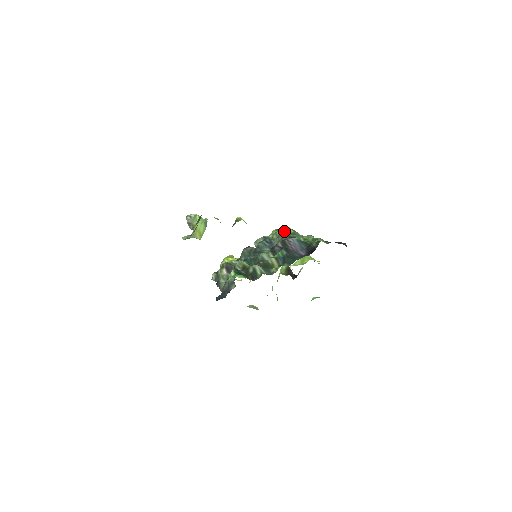
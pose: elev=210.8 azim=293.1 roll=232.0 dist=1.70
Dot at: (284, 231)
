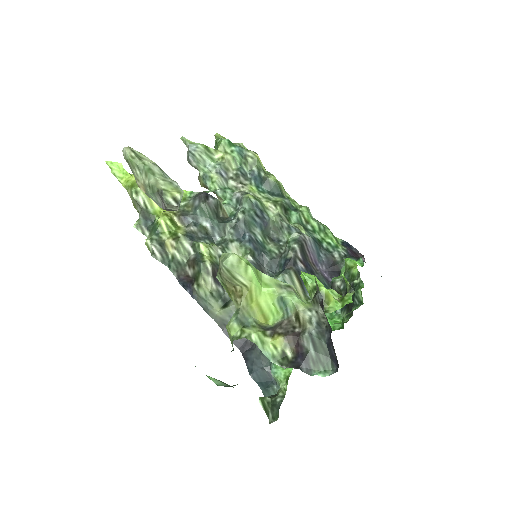
Dot at: (252, 163)
